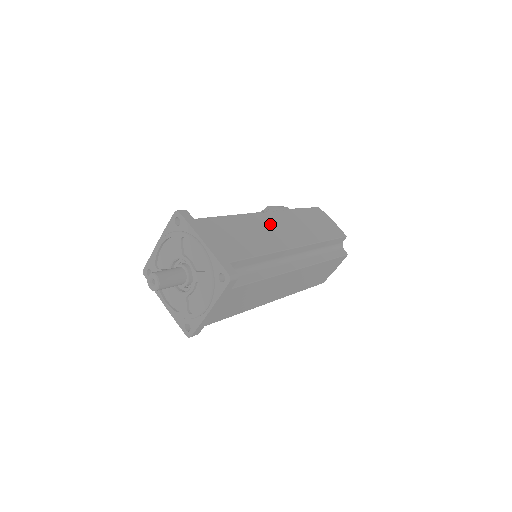
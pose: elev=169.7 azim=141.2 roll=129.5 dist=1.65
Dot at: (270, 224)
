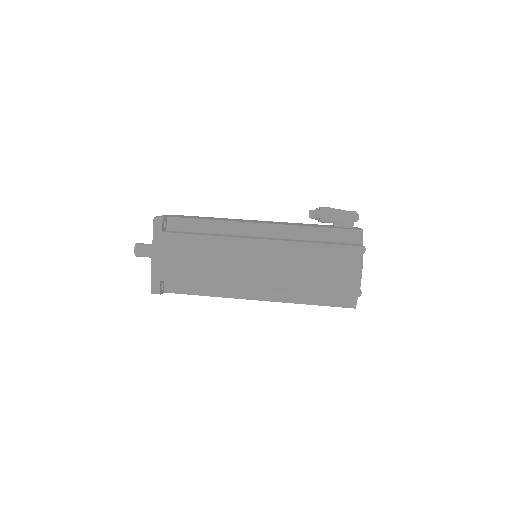
Dot at: (247, 255)
